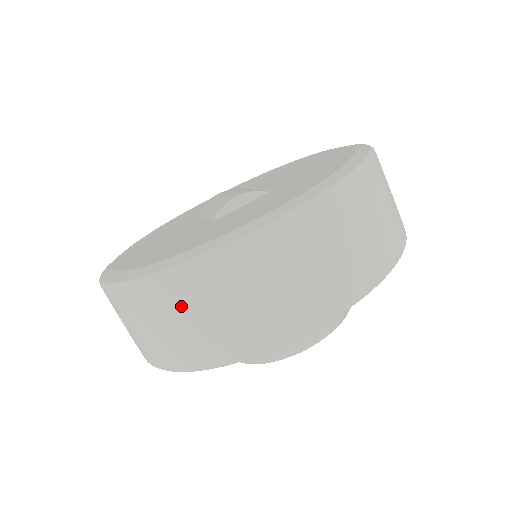
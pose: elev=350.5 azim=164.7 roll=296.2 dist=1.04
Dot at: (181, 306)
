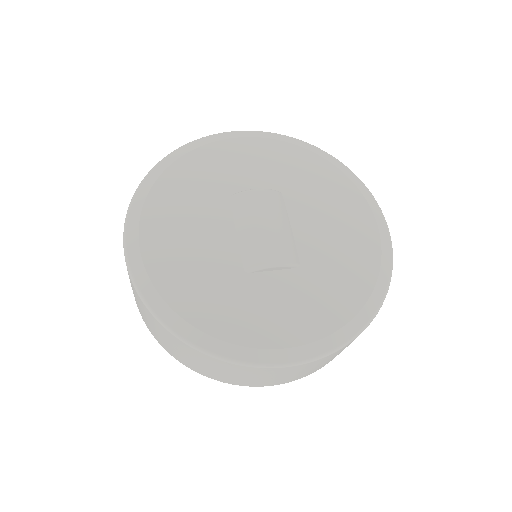
Dot at: (196, 358)
